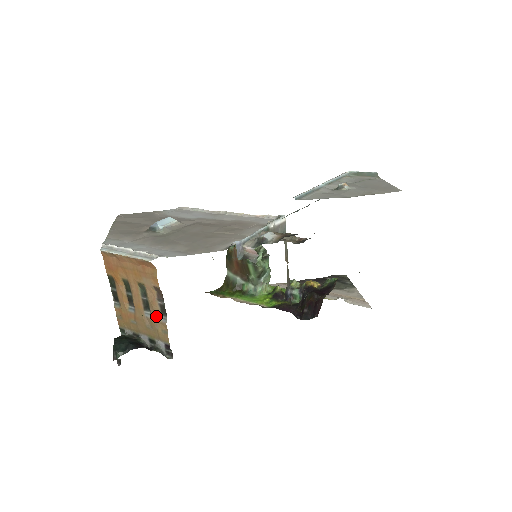
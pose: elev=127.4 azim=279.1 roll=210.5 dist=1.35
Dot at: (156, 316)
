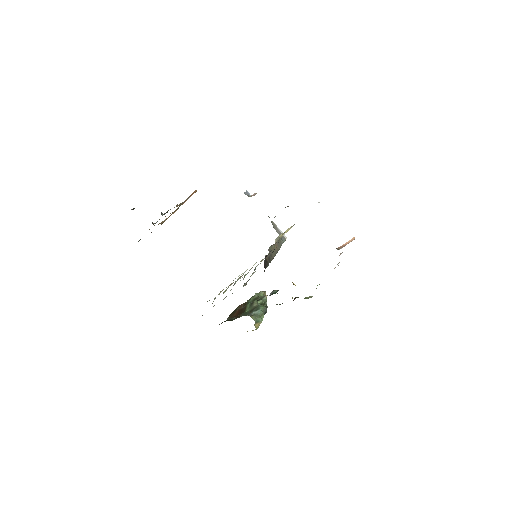
Dot at: occluded
